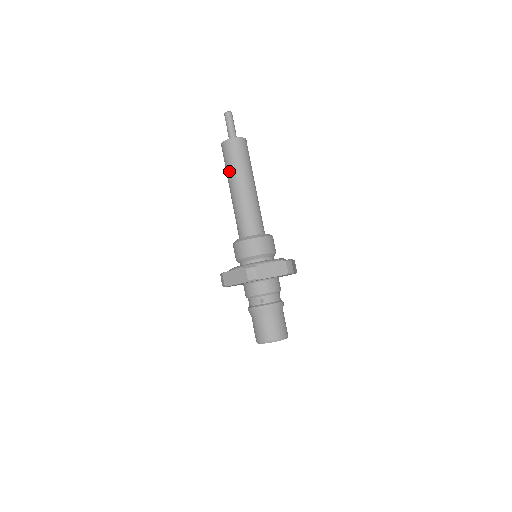
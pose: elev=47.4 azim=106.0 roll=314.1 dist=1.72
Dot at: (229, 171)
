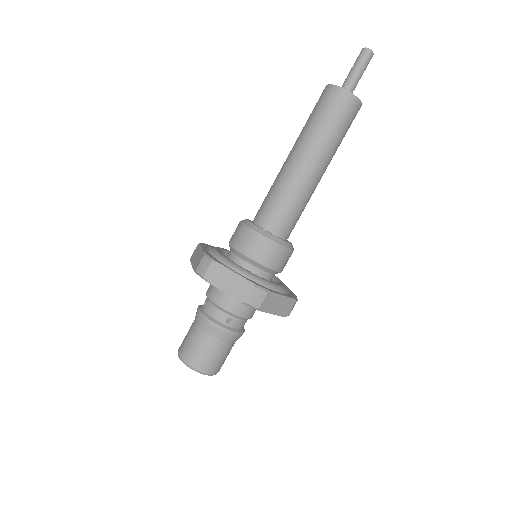
Dot at: (316, 132)
